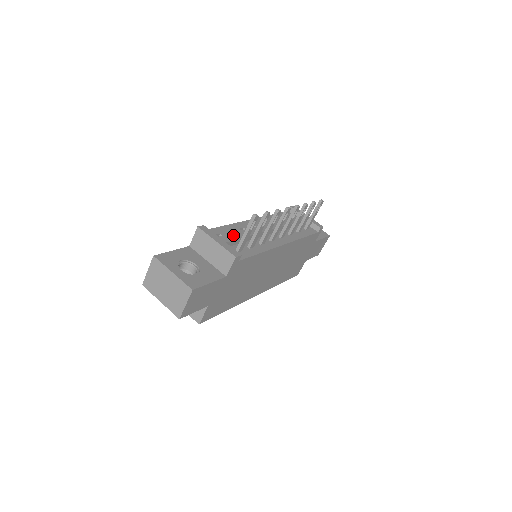
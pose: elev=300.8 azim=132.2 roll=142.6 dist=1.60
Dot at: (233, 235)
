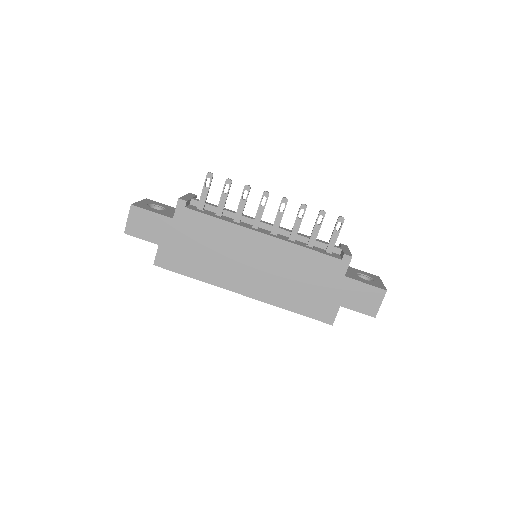
Dot at: (210, 203)
